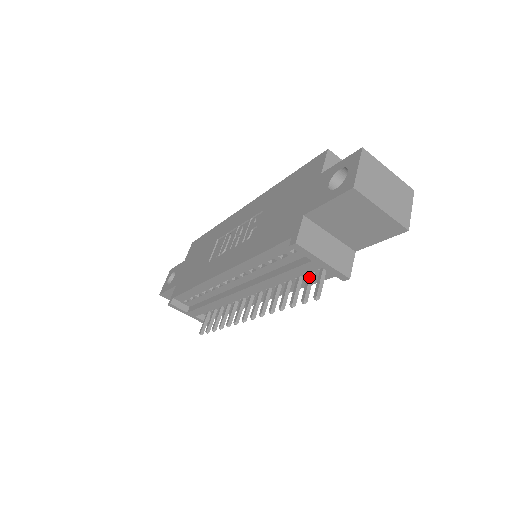
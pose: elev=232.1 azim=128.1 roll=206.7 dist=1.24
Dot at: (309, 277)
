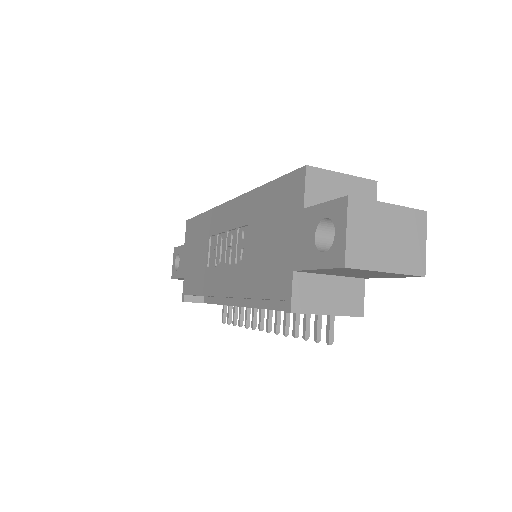
Dot at: occluded
